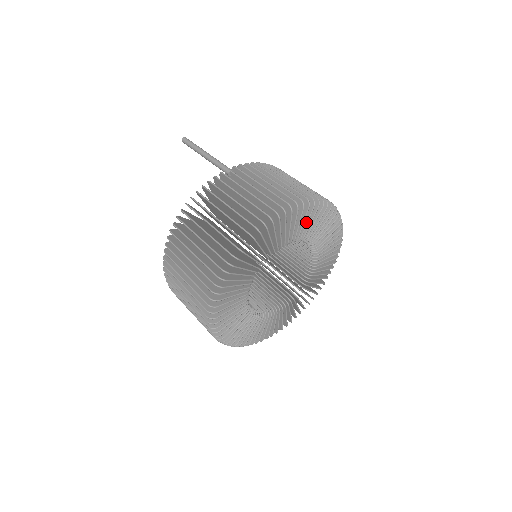
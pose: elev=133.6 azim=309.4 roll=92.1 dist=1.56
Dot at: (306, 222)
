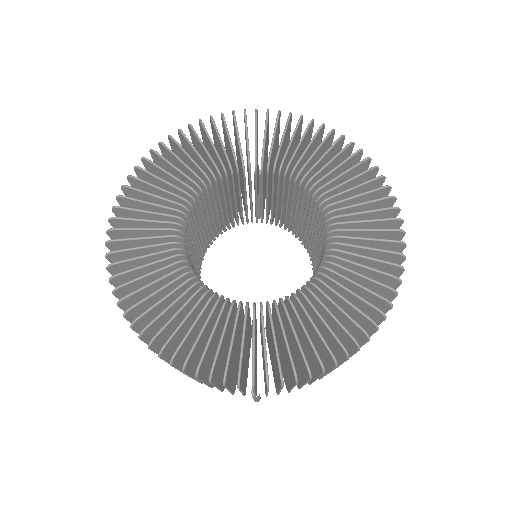
Dot at: (298, 144)
